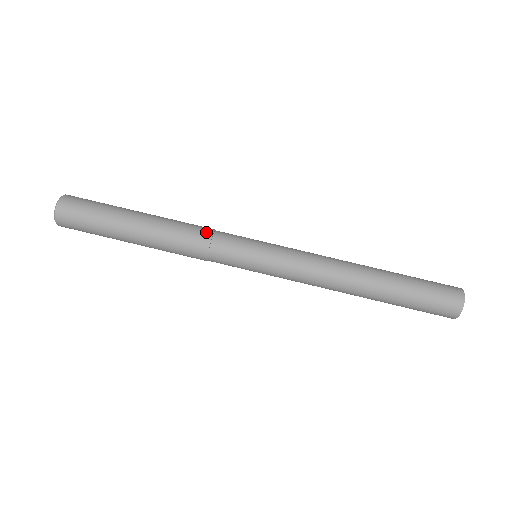
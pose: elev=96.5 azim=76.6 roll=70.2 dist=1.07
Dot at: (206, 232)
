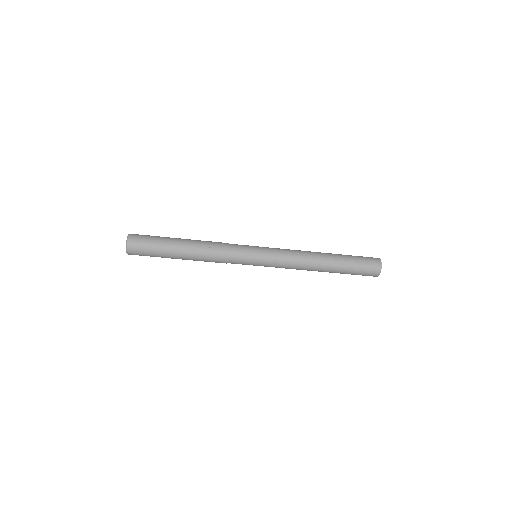
Dot at: (223, 260)
